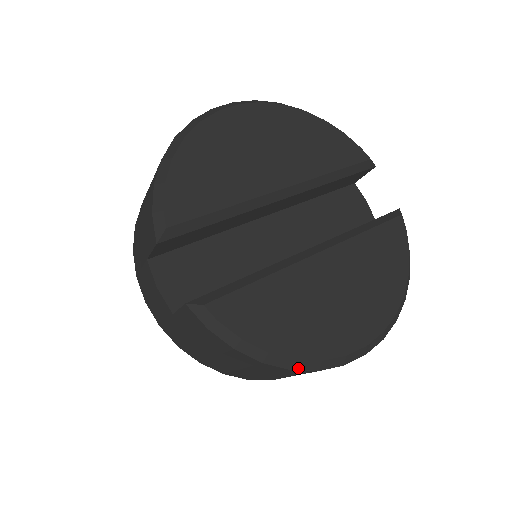
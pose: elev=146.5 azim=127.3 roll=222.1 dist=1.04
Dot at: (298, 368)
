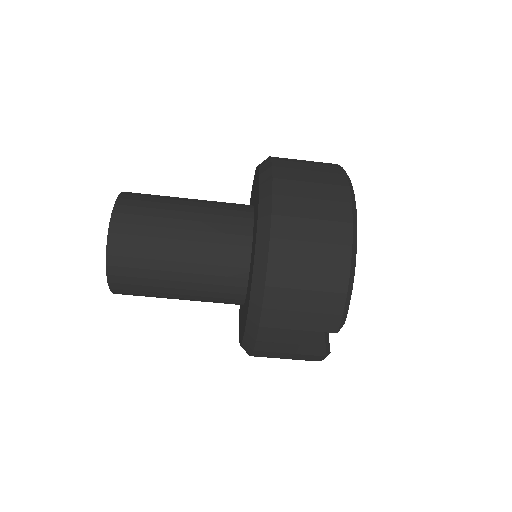
Dot at: occluded
